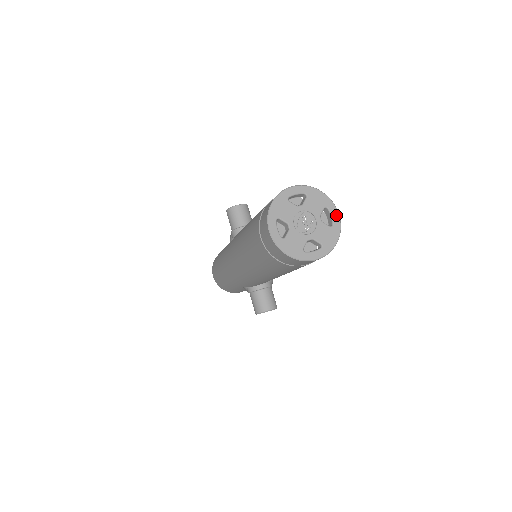
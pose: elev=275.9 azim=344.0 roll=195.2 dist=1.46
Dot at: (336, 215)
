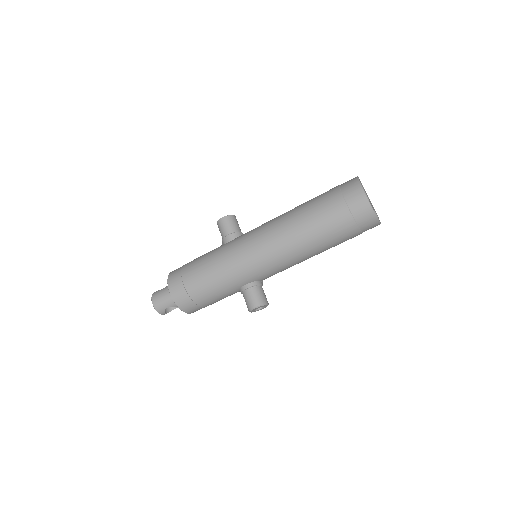
Dot at: occluded
